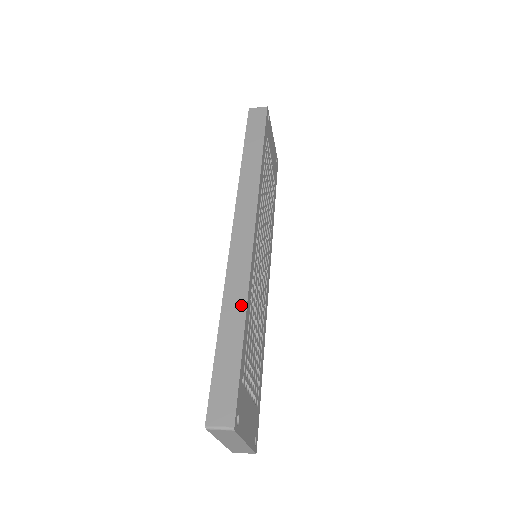
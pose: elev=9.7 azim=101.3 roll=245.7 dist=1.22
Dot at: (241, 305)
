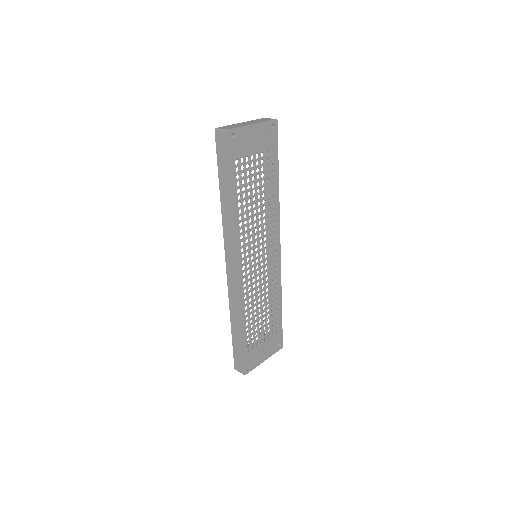
Dot at: (238, 318)
